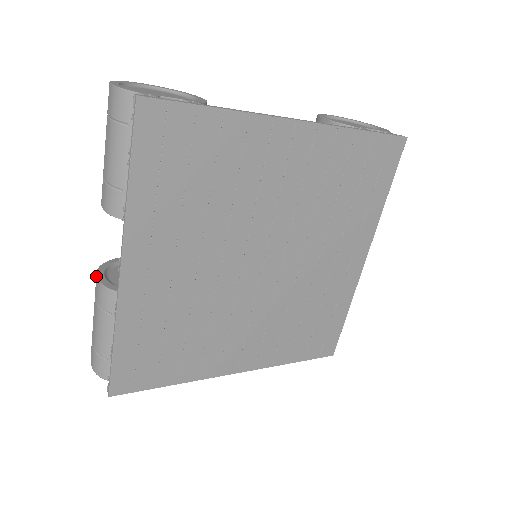
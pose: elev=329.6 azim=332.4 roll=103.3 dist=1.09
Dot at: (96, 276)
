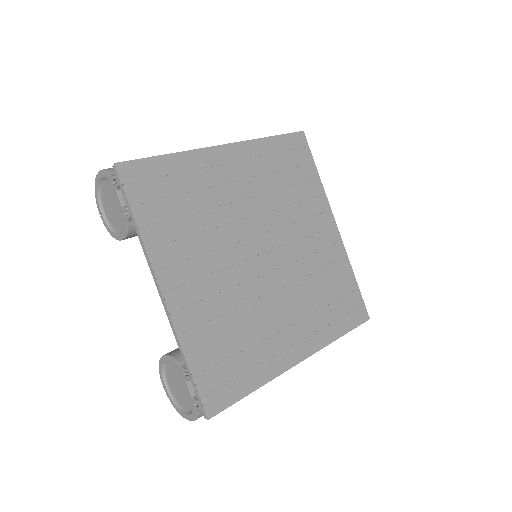
Dot at: occluded
